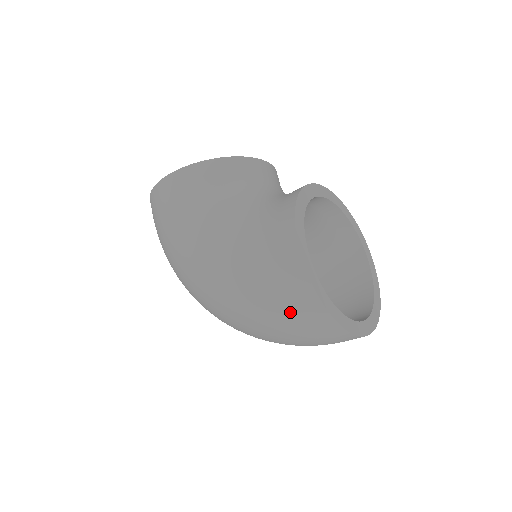
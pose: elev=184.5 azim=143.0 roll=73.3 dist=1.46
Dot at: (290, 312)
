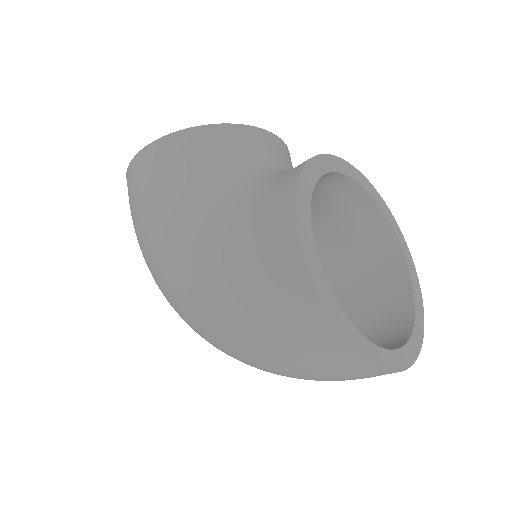
Dot at: (287, 333)
